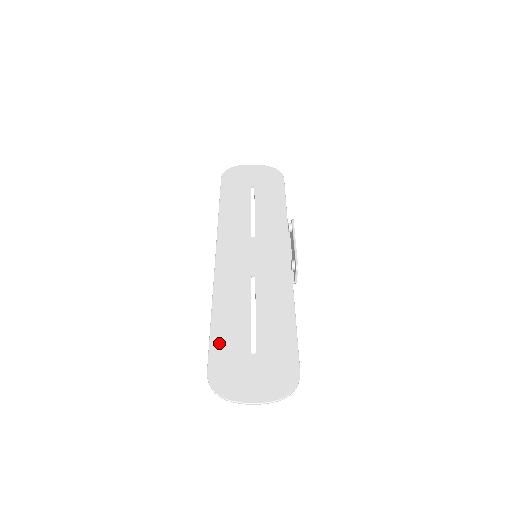
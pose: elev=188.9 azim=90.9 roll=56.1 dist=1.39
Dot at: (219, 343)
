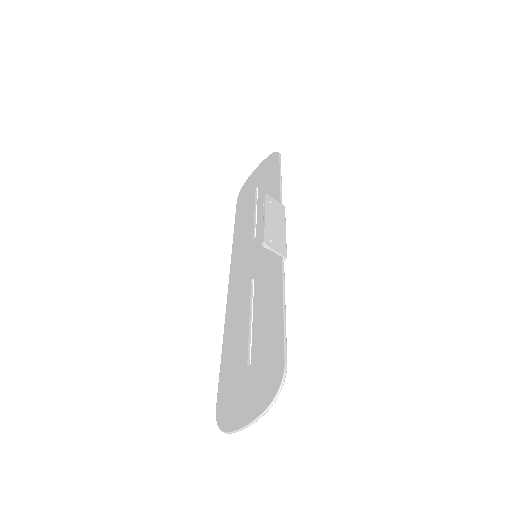
Dot at: (225, 372)
